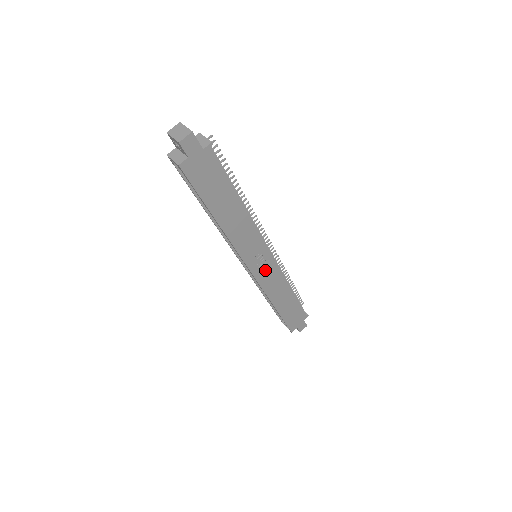
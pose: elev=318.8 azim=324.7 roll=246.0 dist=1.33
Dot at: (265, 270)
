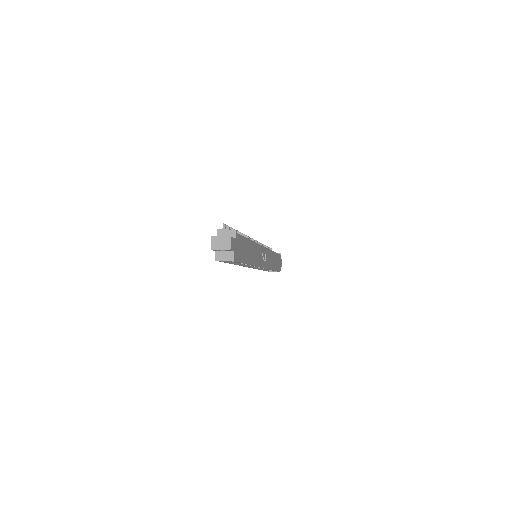
Dot at: (265, 258)
